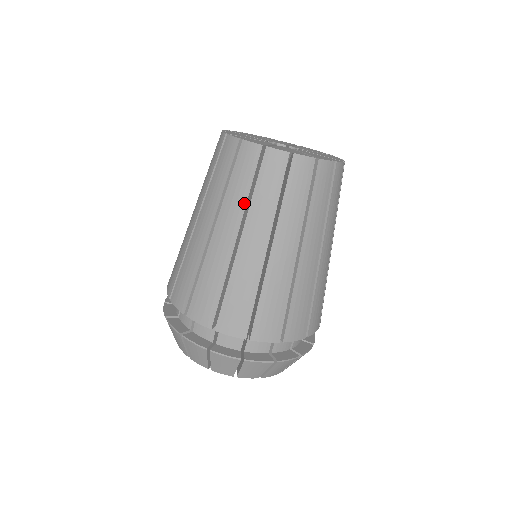
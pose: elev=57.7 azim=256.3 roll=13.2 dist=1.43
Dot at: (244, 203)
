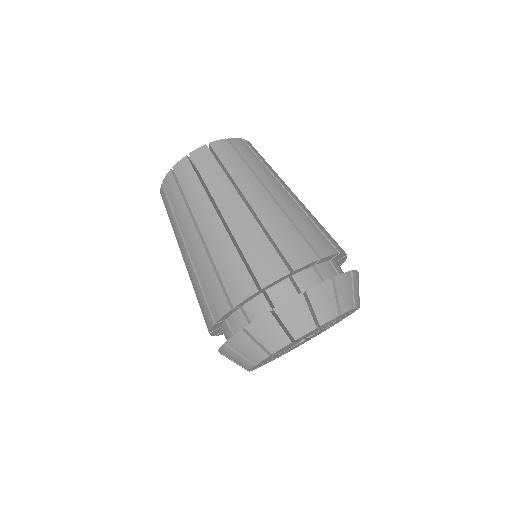
Dot at: (186, 209)
